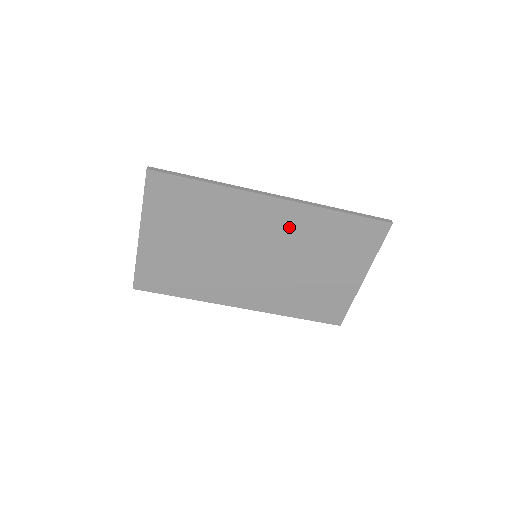
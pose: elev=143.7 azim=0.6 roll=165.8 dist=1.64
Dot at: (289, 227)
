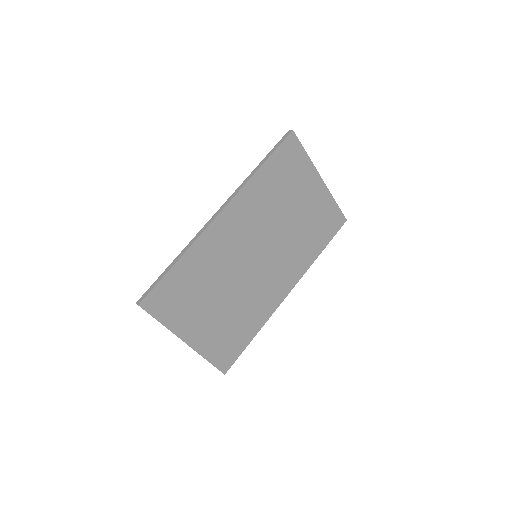
Dot at: (249, 215)
